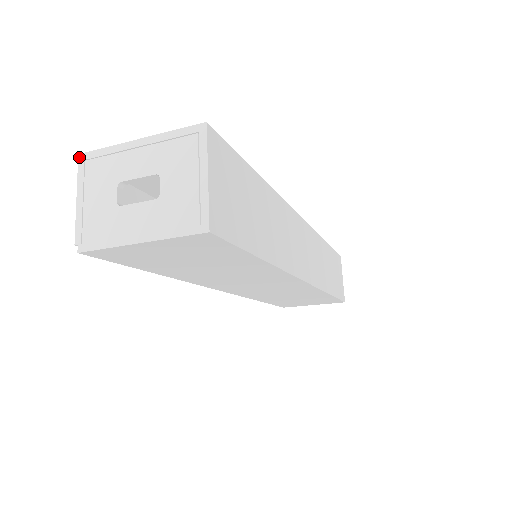
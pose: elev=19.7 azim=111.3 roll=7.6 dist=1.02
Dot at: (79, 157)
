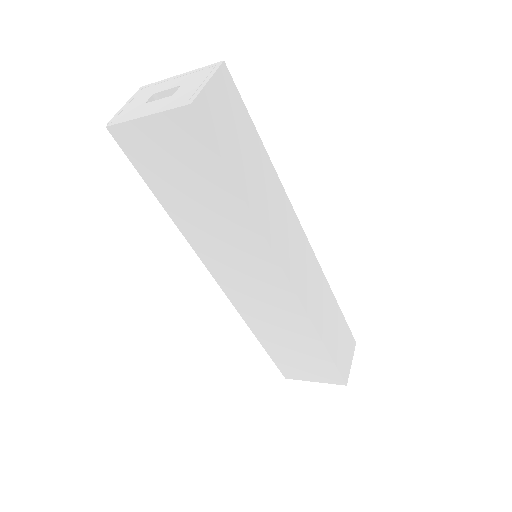
Dot at: (140, 88)
